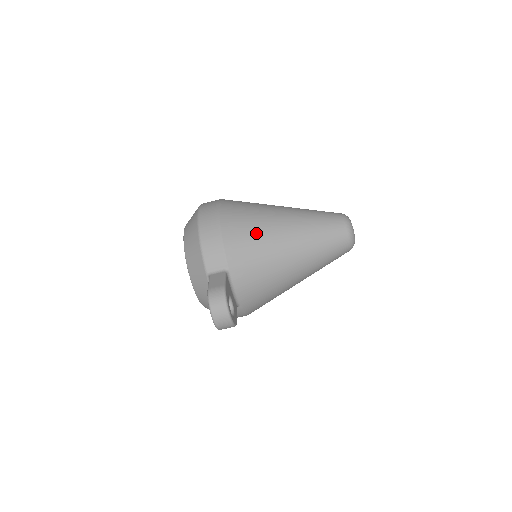
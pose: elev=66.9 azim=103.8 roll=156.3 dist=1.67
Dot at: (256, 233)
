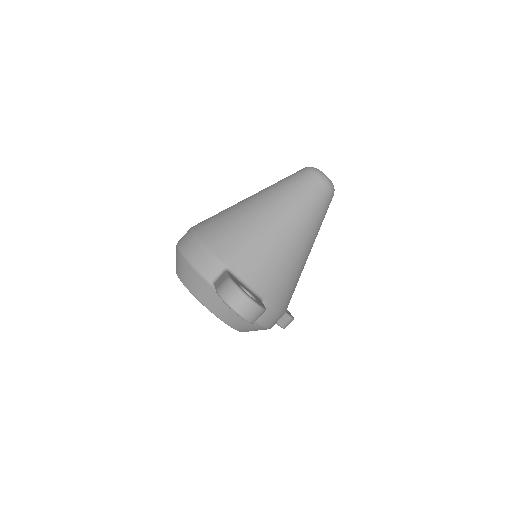
Dot at: (234, 224)
